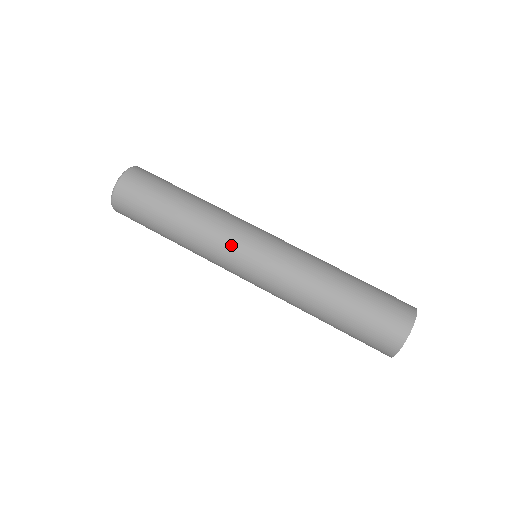
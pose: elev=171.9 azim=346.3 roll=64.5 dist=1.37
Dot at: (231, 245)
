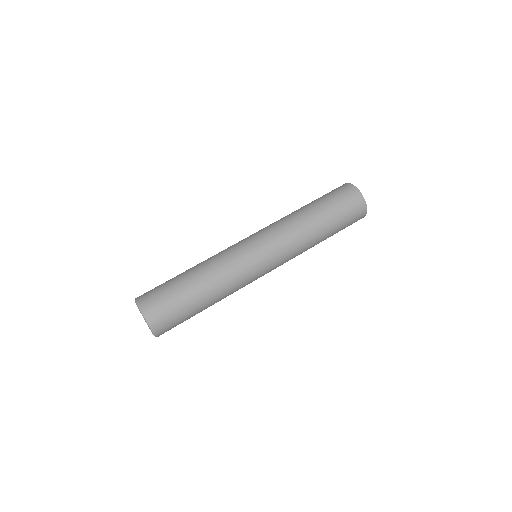
Dot at: (248, 267)
